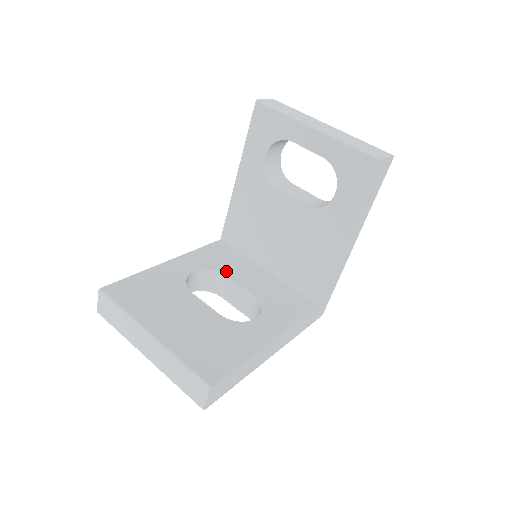
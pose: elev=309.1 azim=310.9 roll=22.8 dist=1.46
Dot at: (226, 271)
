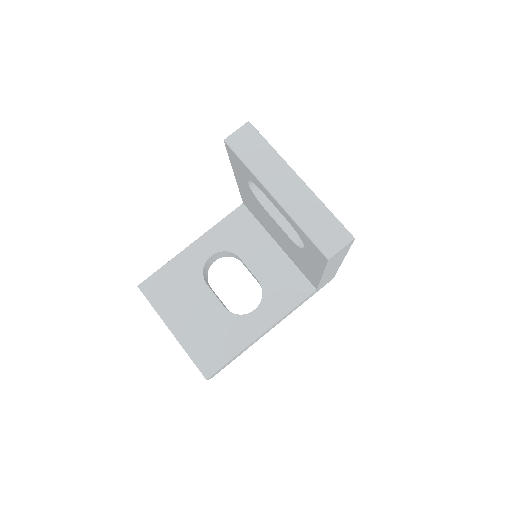
Dot at: (240, 251)
